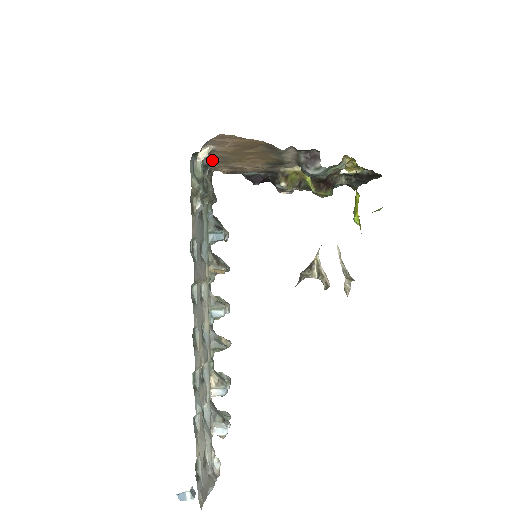
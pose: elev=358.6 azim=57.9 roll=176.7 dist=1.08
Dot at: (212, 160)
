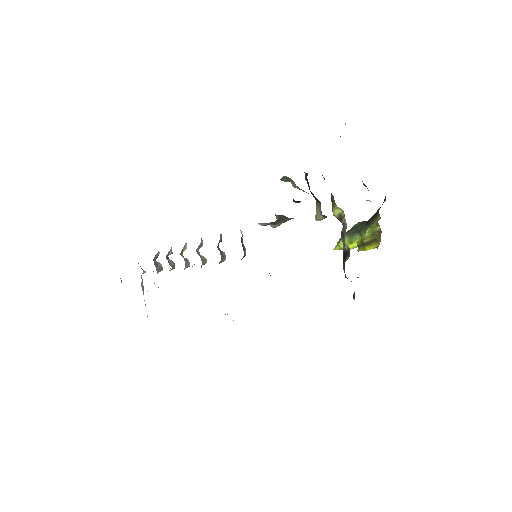
Dot at: occluded
